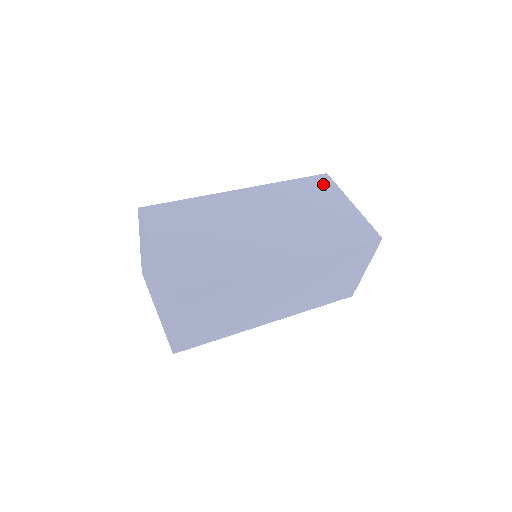
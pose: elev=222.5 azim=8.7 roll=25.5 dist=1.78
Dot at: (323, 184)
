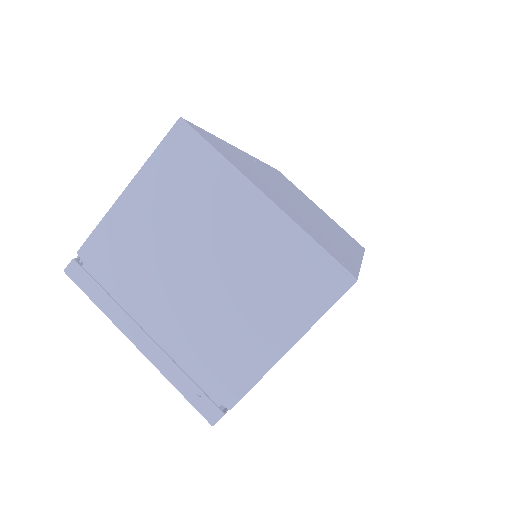
Dot at: (288, 180)
